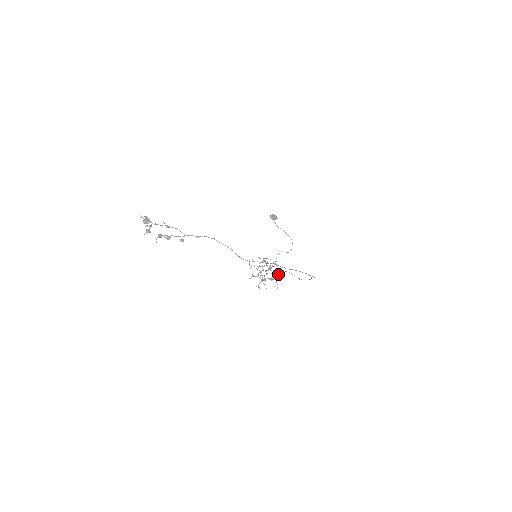
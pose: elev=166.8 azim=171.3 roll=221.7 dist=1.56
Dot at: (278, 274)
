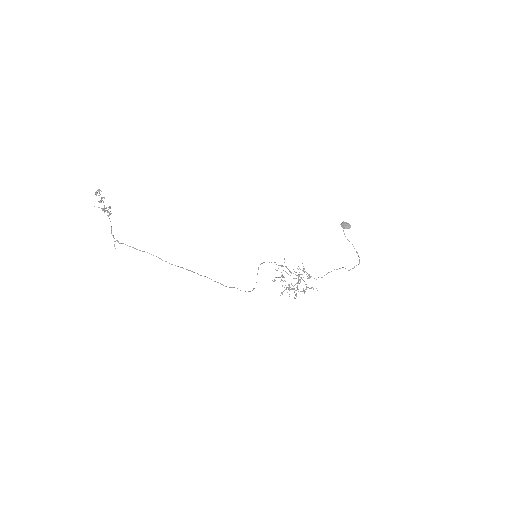
Dot at: (309, 288)
